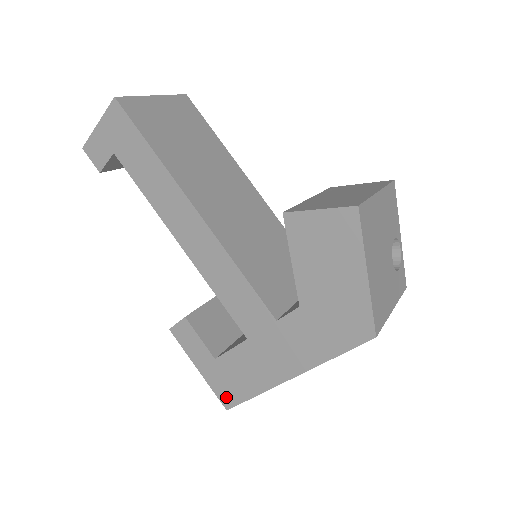
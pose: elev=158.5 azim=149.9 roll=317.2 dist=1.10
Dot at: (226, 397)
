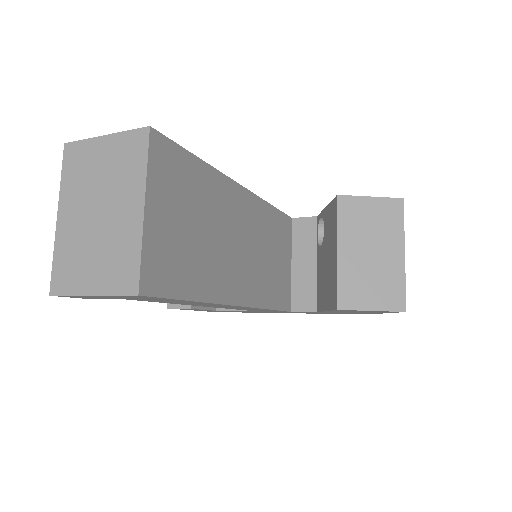
Dot at: occluded
